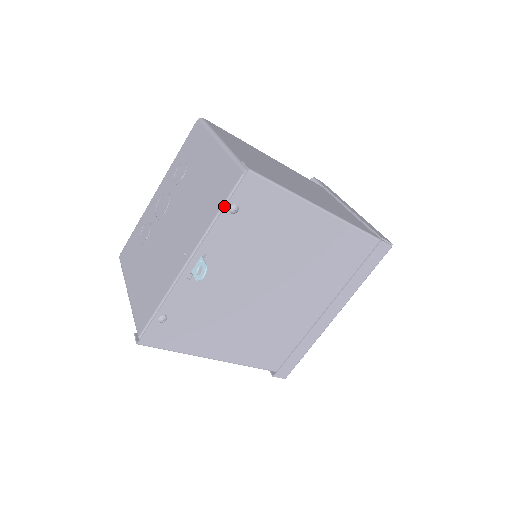
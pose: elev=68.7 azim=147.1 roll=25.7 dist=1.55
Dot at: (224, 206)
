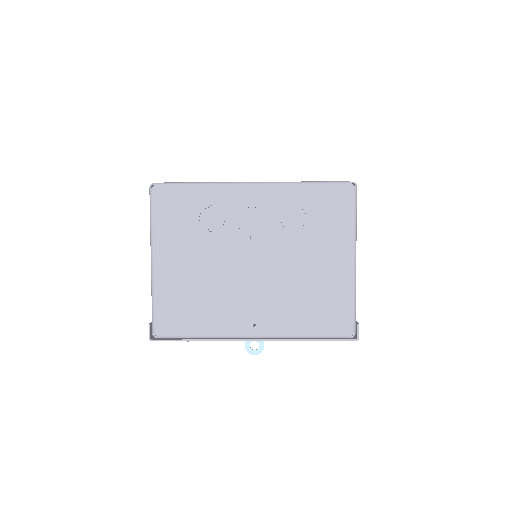
Dot at: (319, 340)
